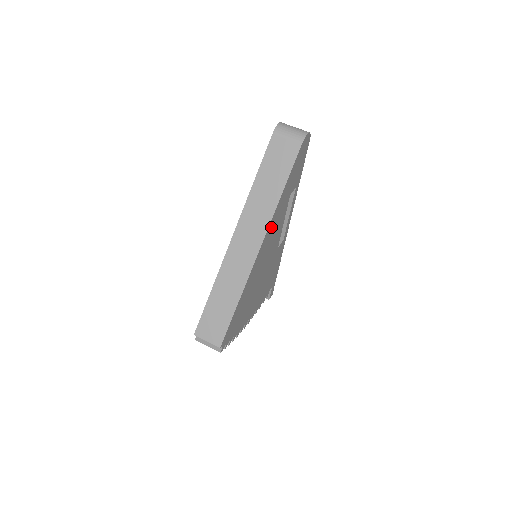
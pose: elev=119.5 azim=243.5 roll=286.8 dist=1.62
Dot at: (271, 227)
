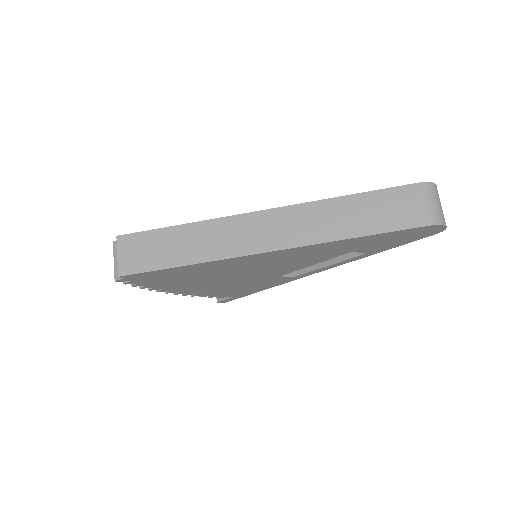
Dot at: (302, 250)
